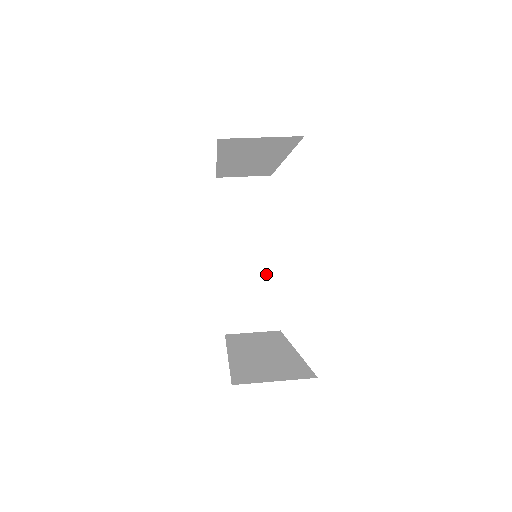
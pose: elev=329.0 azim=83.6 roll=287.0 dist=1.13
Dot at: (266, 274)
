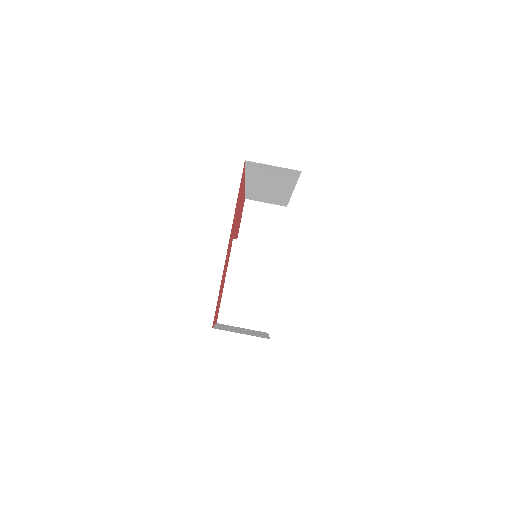
Dot at: (282, 194)
